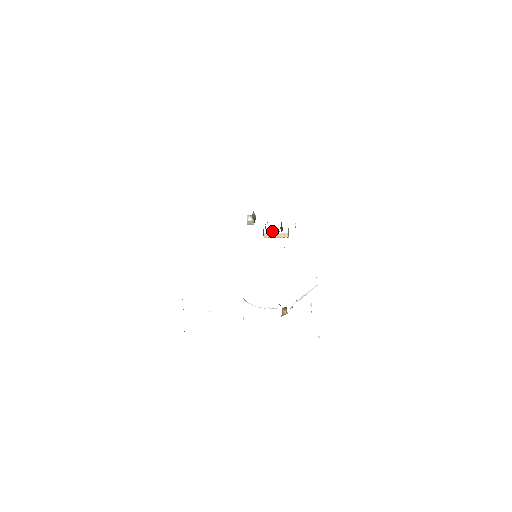
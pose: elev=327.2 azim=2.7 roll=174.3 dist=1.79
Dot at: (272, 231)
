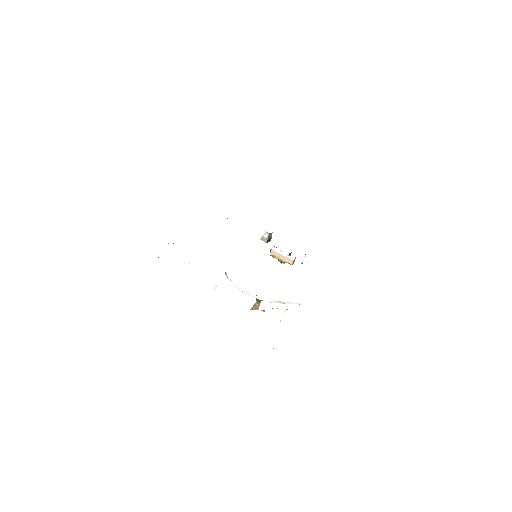
Dot at: (281, 251)
